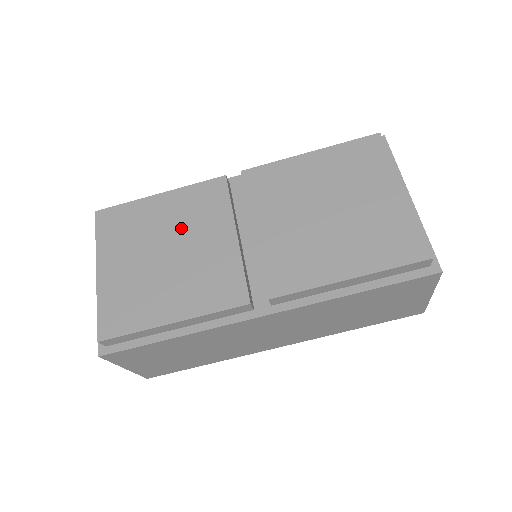
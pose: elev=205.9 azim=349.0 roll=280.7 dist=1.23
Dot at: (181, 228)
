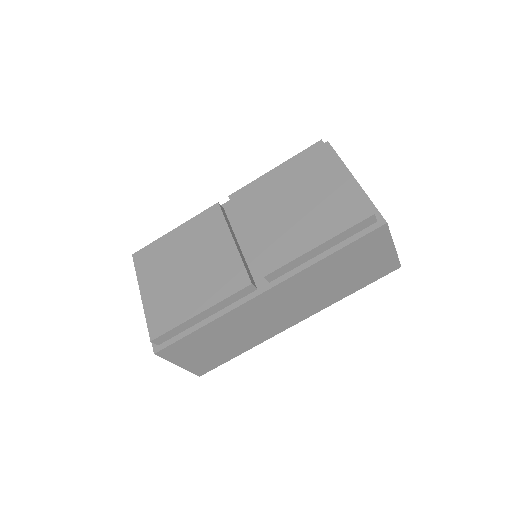
Dot at: (194, 248)
